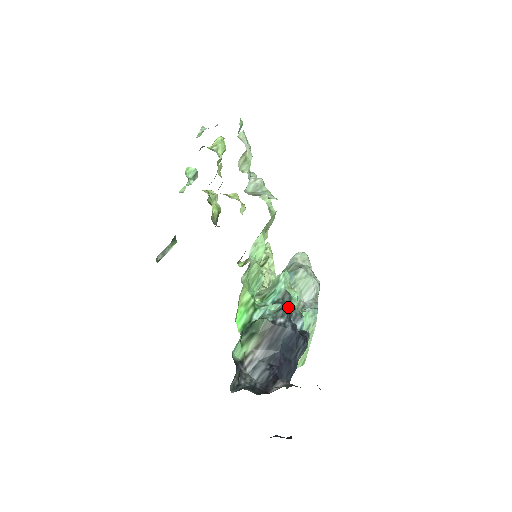
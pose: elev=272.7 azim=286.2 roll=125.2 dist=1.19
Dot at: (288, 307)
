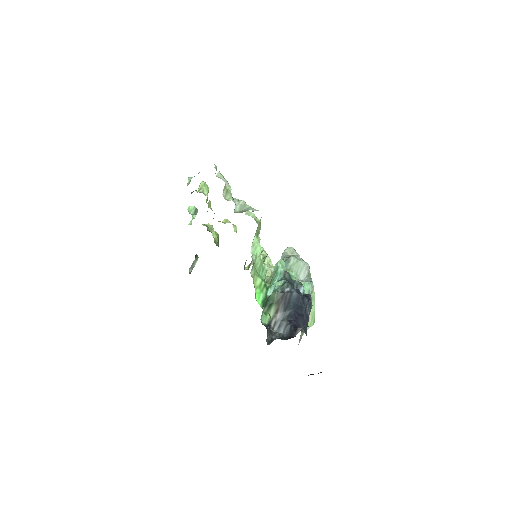
Dot at: (290, 281)
